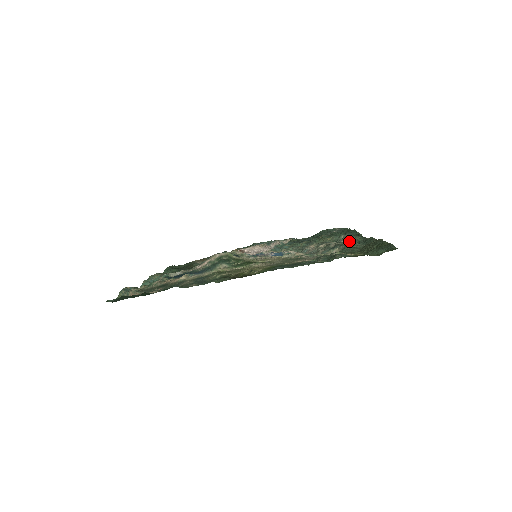
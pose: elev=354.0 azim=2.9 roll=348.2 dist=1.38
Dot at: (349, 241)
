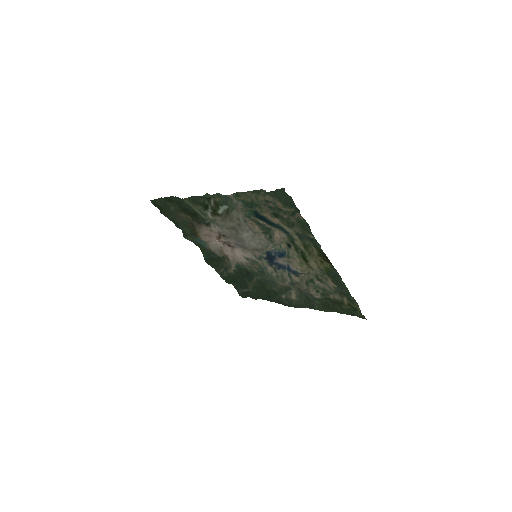
Dot at: (296, 300)
